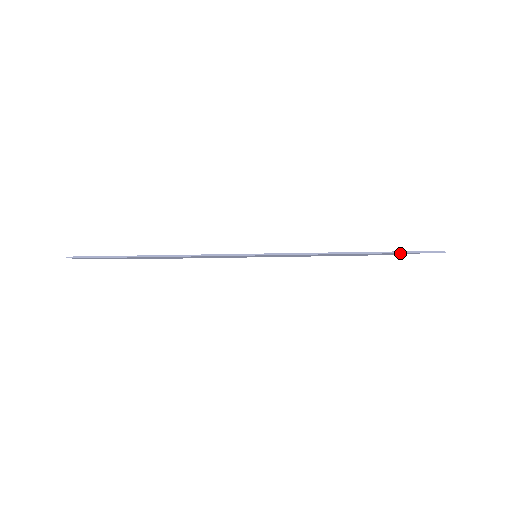
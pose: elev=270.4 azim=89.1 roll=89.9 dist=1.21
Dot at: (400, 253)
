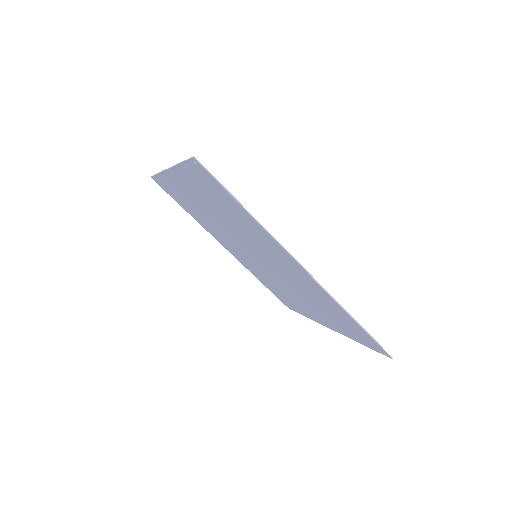
Dot at: (364, 337)
